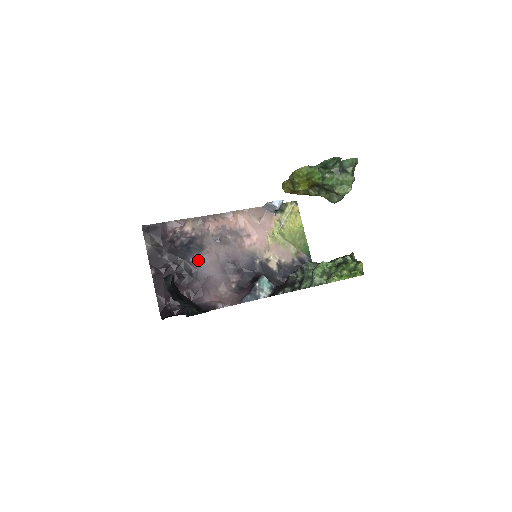
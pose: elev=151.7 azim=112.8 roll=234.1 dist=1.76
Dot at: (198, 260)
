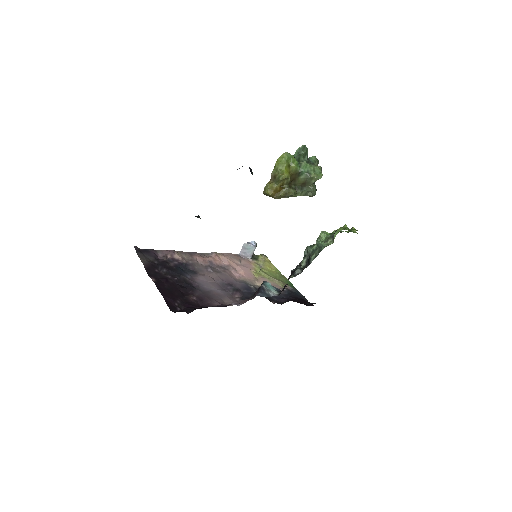
Dot at: (195, 279)
